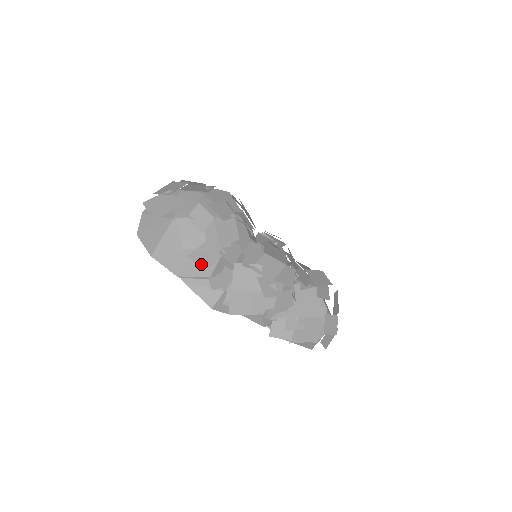
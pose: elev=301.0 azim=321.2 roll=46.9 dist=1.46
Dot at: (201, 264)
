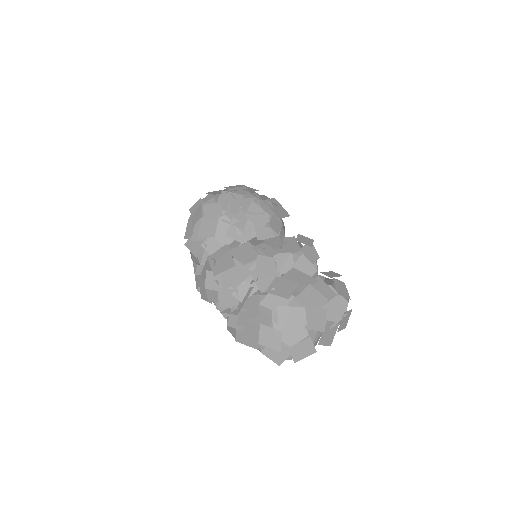
Dot at: (193, 253)
